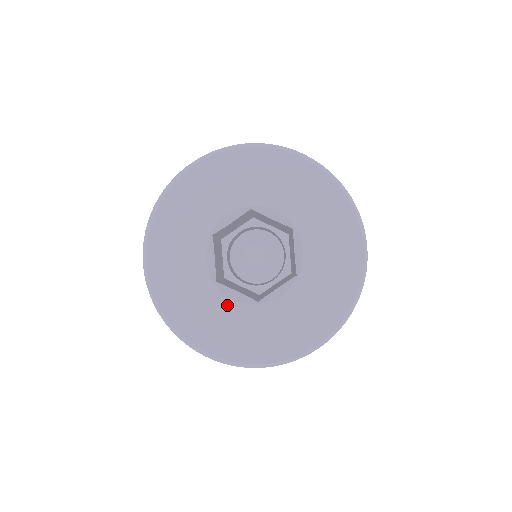
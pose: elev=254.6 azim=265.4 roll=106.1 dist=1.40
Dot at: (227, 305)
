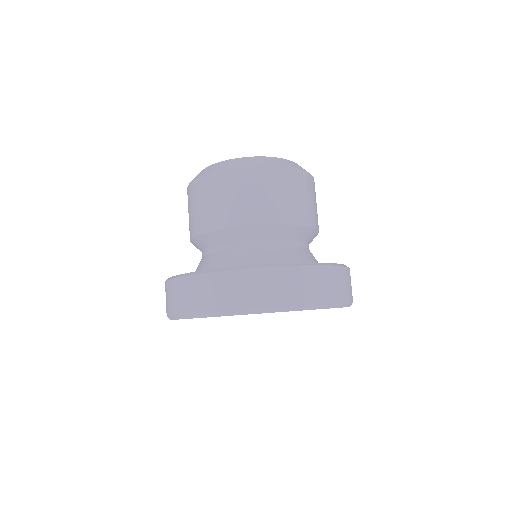
Dot at: occluded
